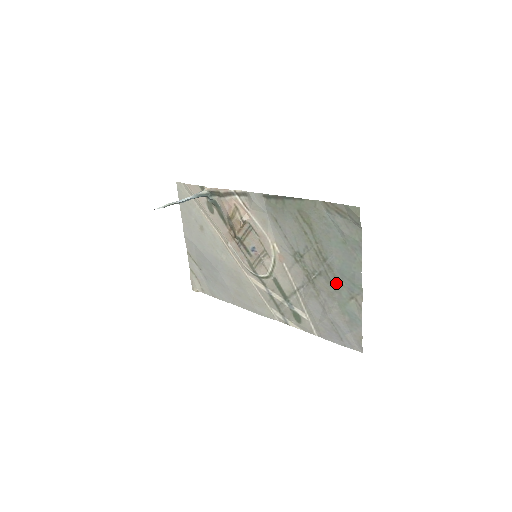
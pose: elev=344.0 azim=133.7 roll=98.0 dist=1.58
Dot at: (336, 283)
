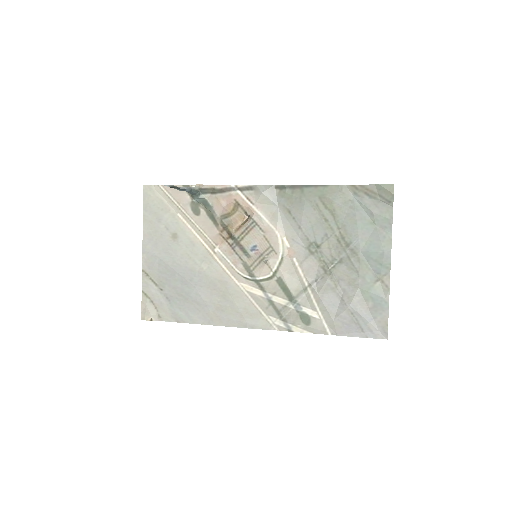
Dot at: (360, 267)
